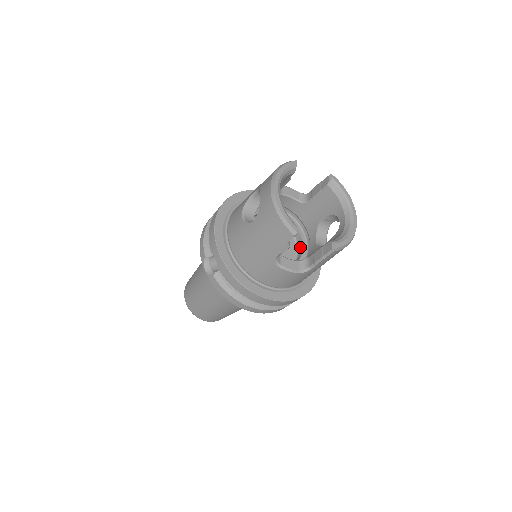
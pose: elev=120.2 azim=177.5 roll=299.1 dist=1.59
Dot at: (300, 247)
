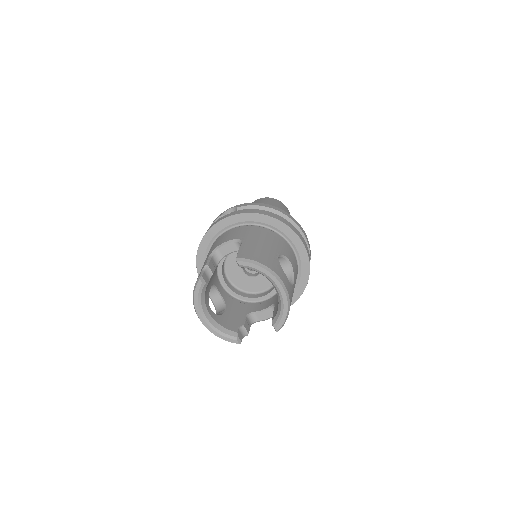
Dot at: occluded
